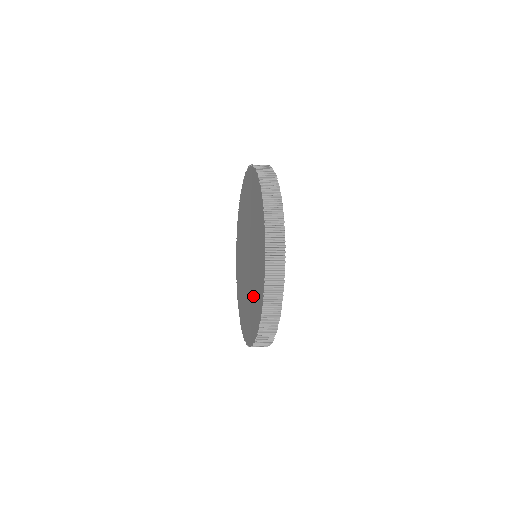
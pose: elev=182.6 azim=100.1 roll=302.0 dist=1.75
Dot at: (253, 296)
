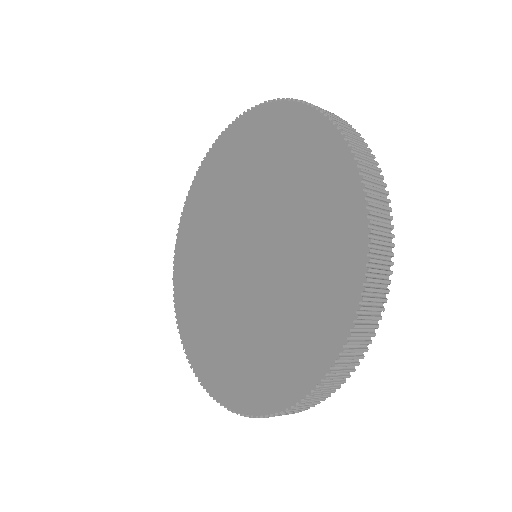
Dot at: (241, 344)
